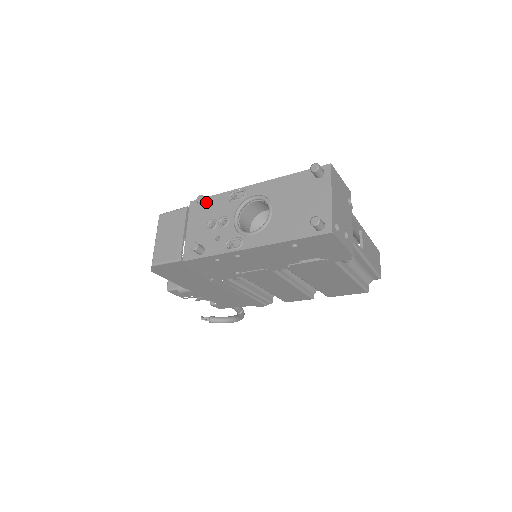
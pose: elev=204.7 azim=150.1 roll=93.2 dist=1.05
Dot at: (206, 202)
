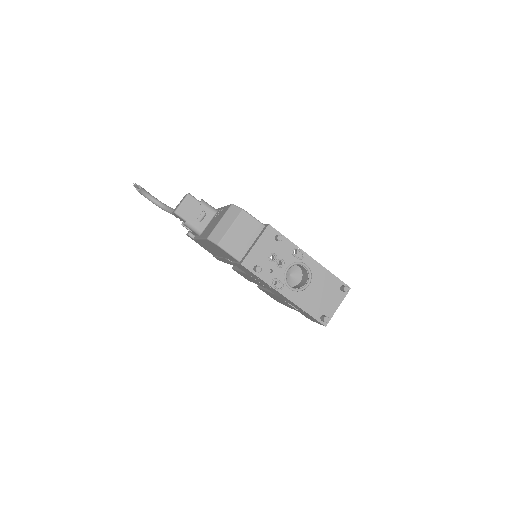
Dot at: (280, 240)
